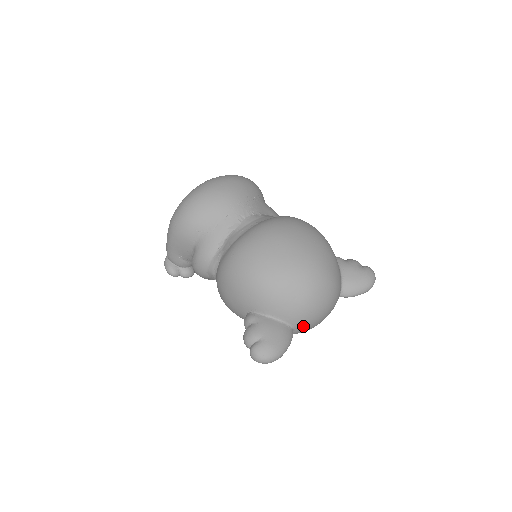
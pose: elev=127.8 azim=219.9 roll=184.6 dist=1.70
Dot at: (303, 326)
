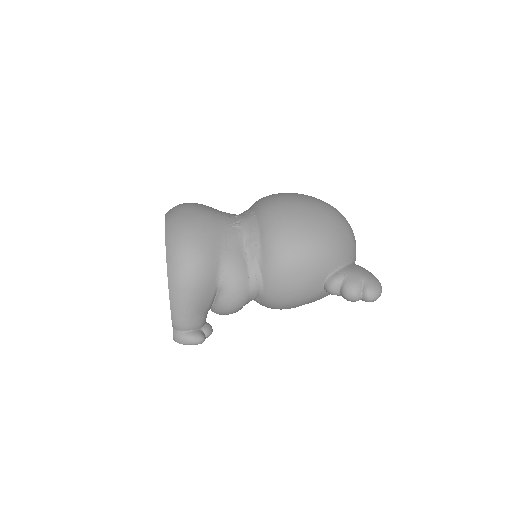
Dot at: occluded
